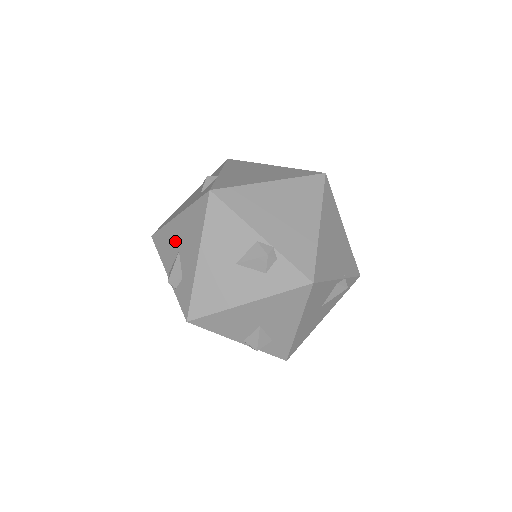
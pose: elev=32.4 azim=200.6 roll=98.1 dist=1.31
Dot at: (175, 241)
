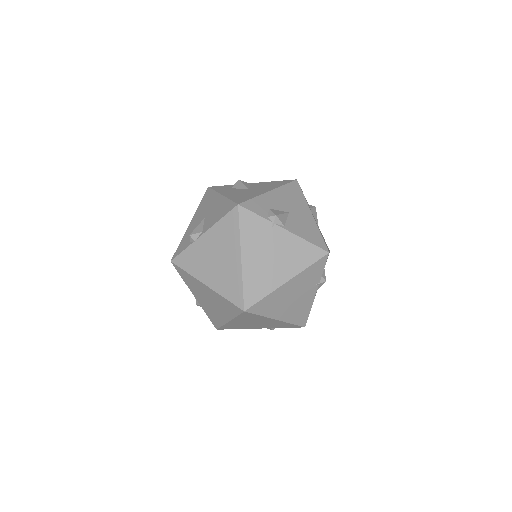
Dot at: occluded
